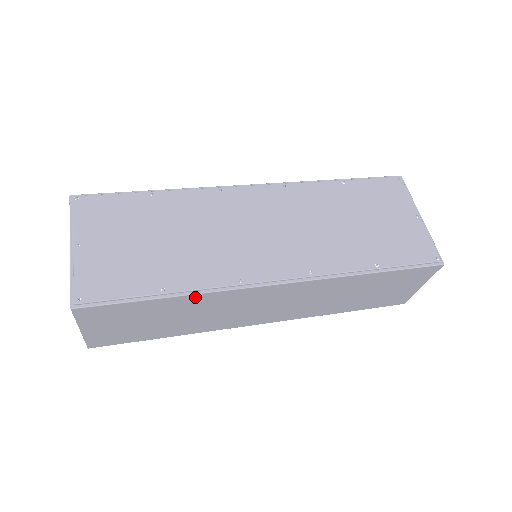
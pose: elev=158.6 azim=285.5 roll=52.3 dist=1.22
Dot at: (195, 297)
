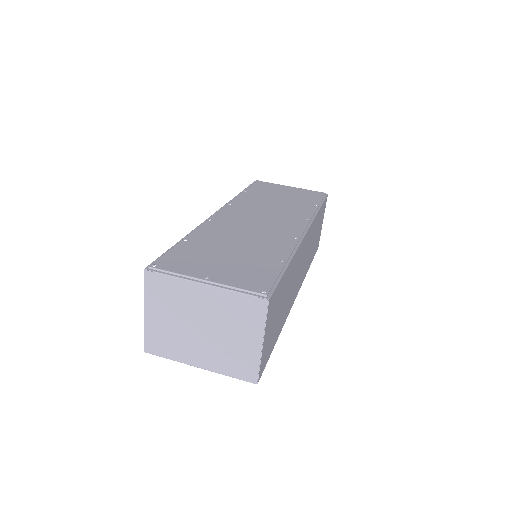
Dot at: (293, 260)
